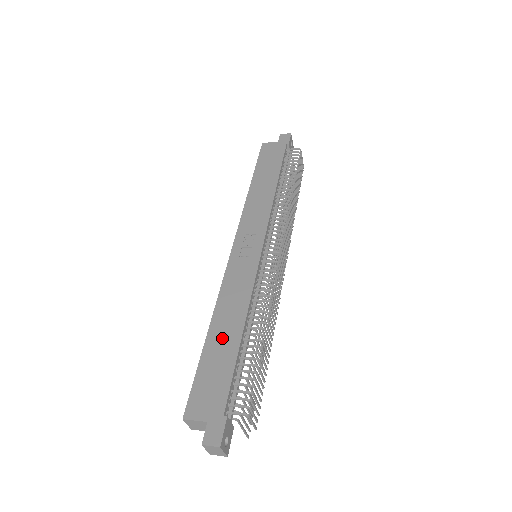
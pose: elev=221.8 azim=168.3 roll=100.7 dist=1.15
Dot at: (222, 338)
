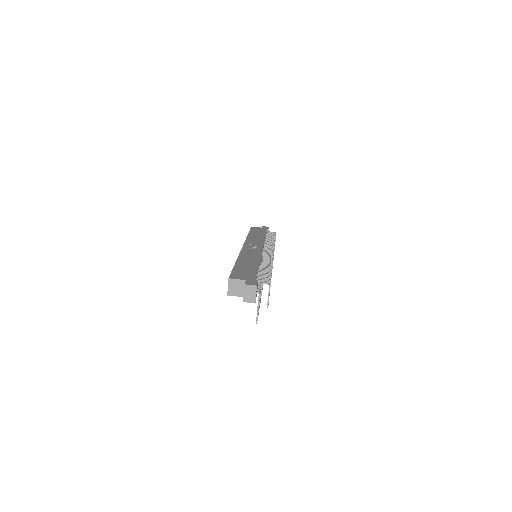
Dot at: (246, 264)
